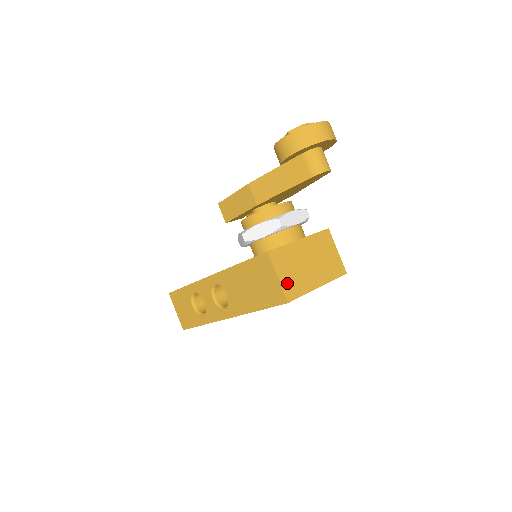
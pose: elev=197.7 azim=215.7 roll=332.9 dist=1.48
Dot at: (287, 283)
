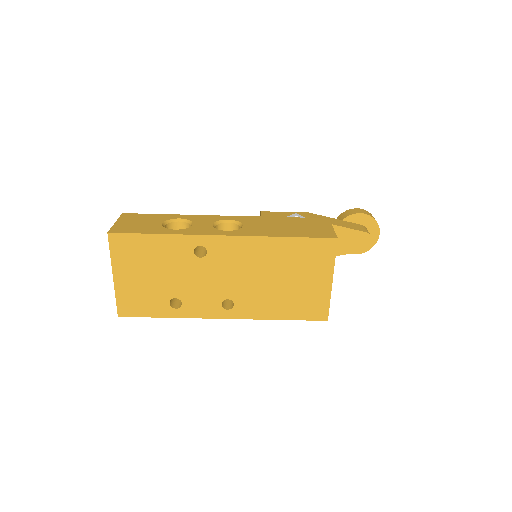
Dot at: occluded
